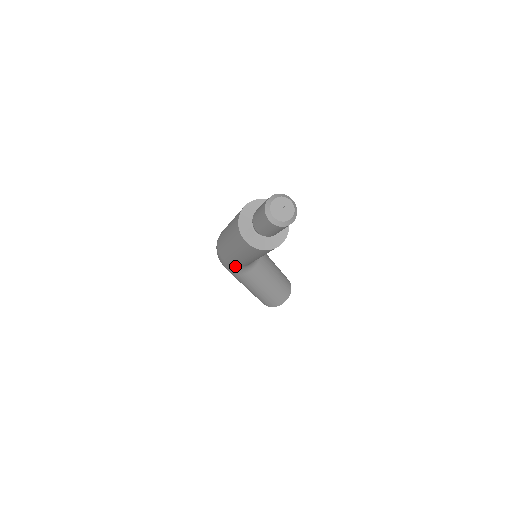
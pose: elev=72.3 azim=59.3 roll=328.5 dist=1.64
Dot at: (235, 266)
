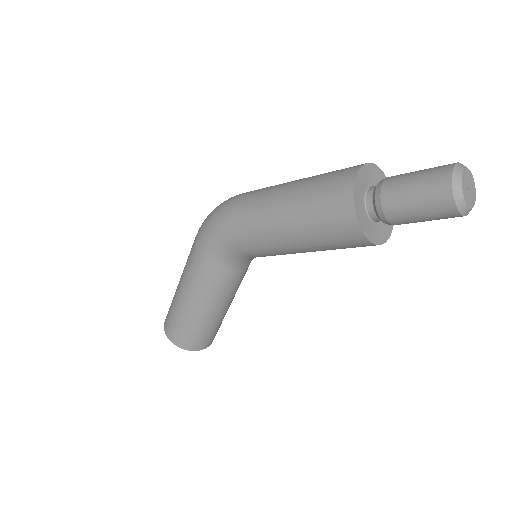
Dot at: (232, 241)
